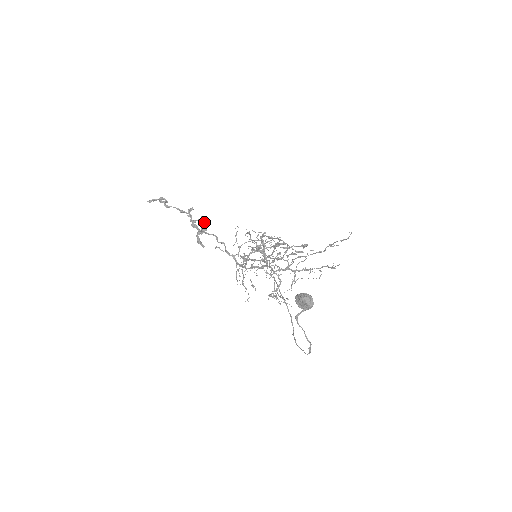
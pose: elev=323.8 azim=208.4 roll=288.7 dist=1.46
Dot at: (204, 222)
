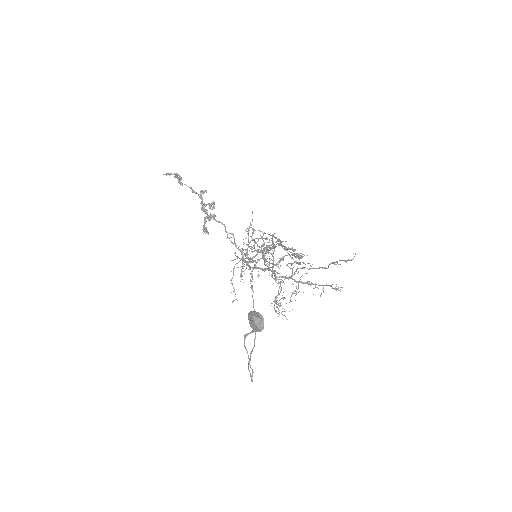
Dot at: occluded
